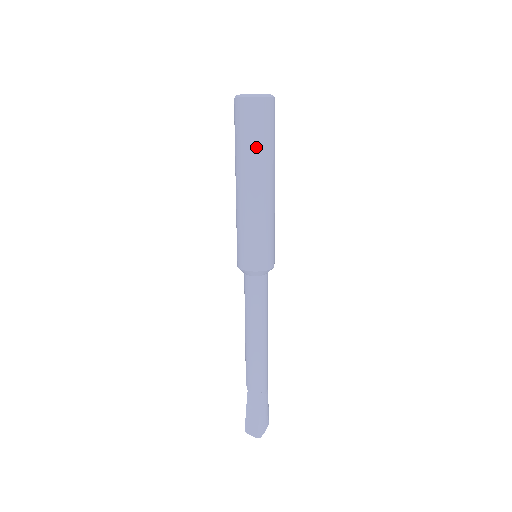
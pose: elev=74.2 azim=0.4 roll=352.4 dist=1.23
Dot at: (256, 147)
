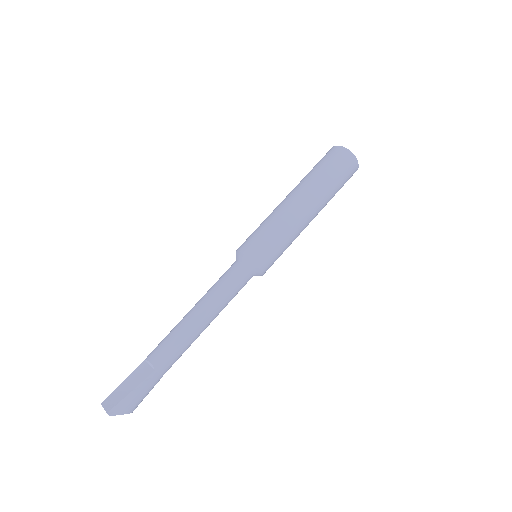
Dot at: (323, 177)
